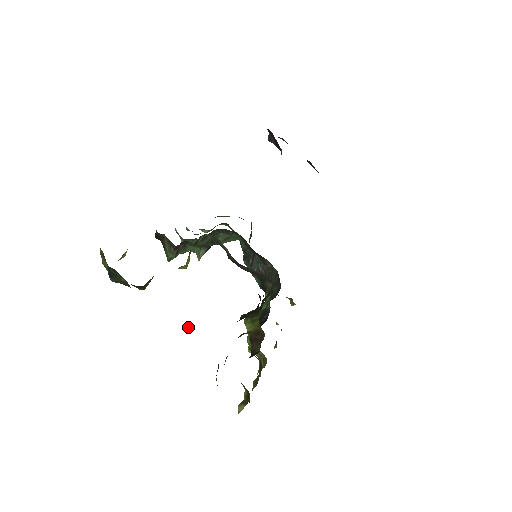
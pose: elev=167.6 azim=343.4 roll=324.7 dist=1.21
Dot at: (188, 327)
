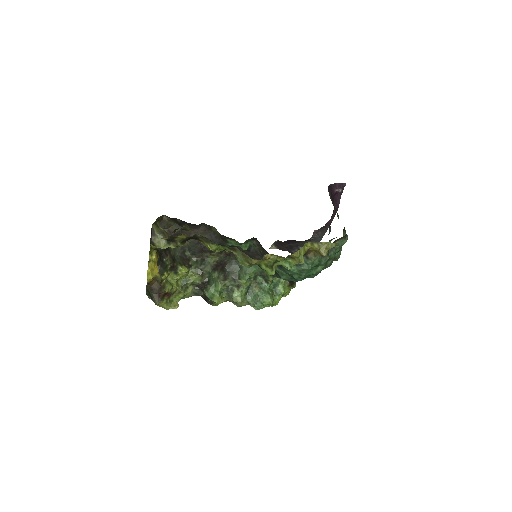
Dot at: (157, 260)
